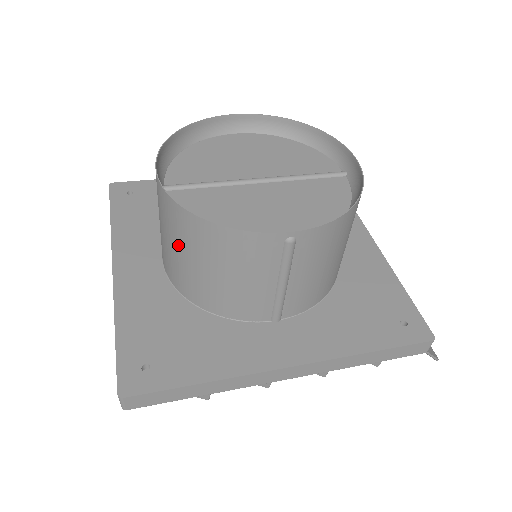
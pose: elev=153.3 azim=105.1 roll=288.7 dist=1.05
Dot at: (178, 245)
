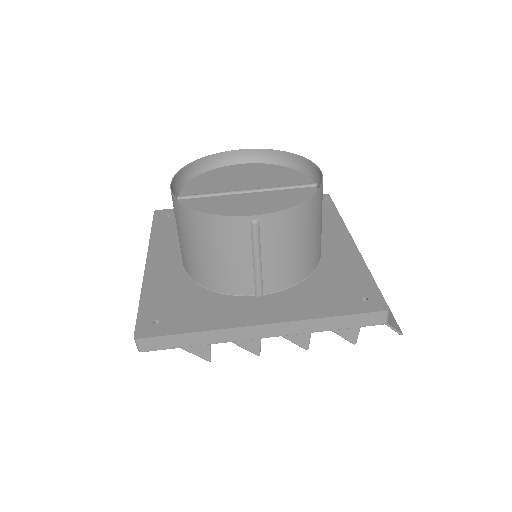
Dot at: (184, 236)
